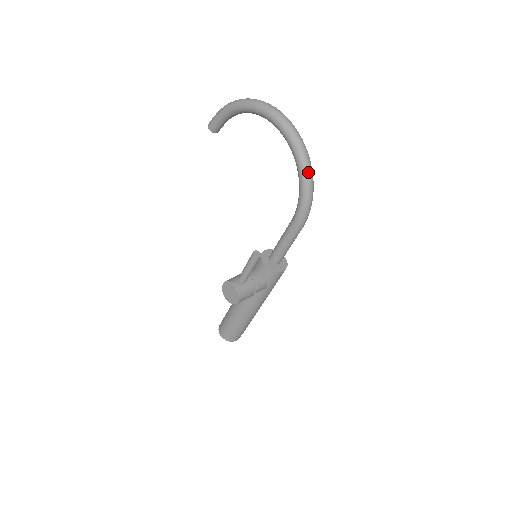
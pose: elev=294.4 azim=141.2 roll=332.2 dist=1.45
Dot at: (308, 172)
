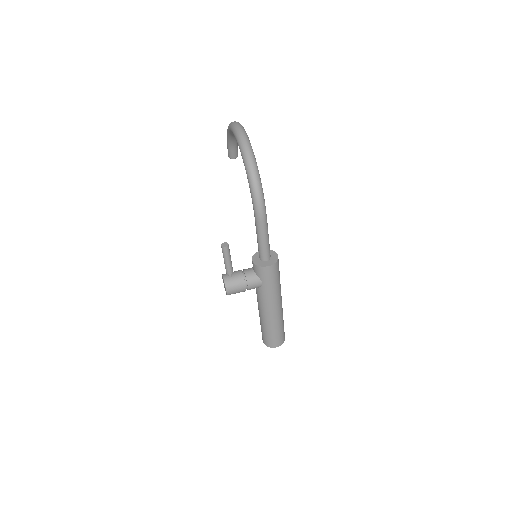
Dot at: (249, 168)
